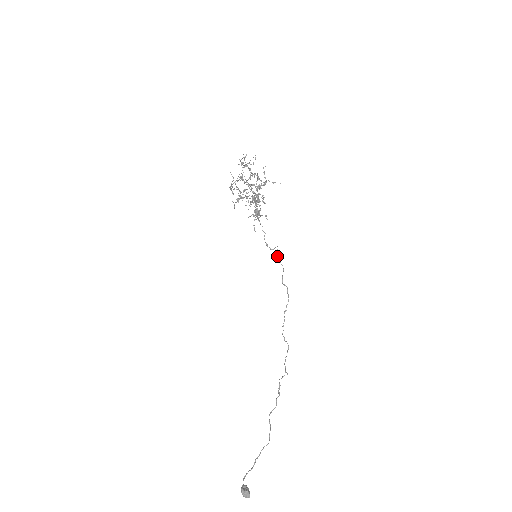
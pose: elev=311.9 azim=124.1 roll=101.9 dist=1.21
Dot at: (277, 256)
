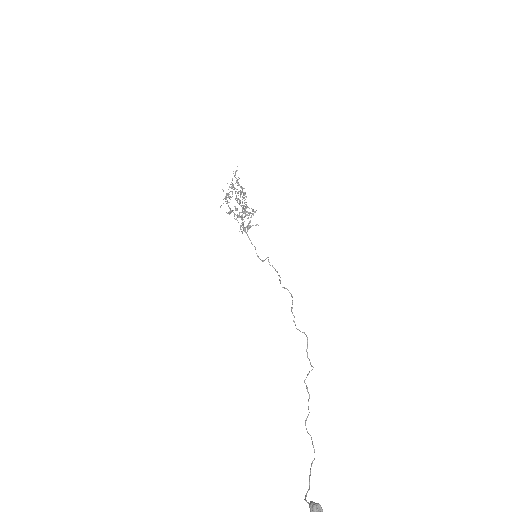
Dot at: (270, 265)
